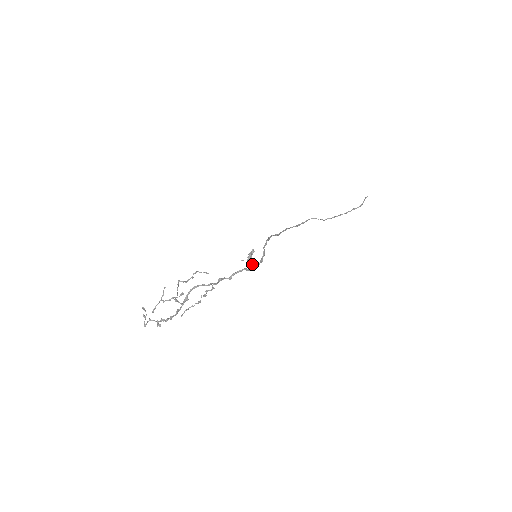
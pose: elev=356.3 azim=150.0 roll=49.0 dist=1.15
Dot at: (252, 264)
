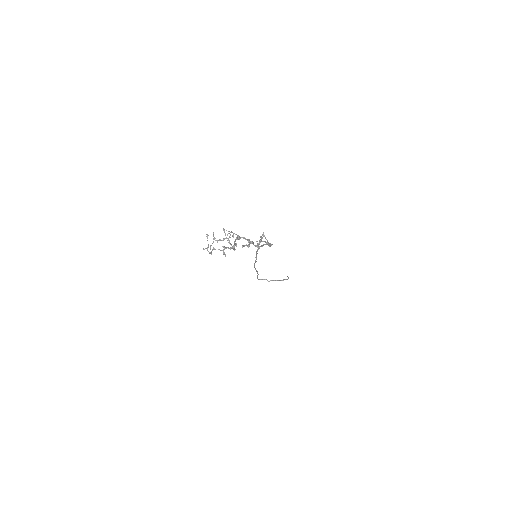
Dot at: occluded
